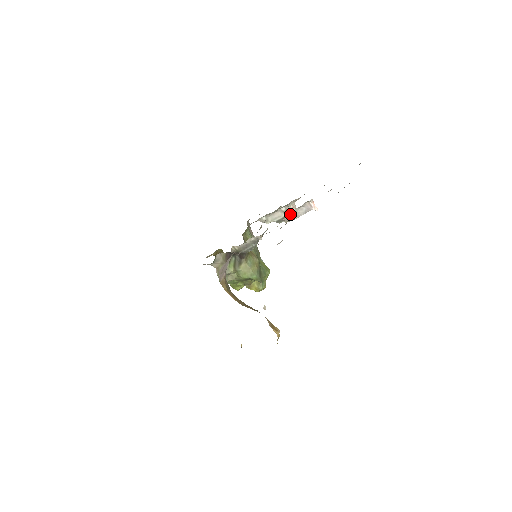
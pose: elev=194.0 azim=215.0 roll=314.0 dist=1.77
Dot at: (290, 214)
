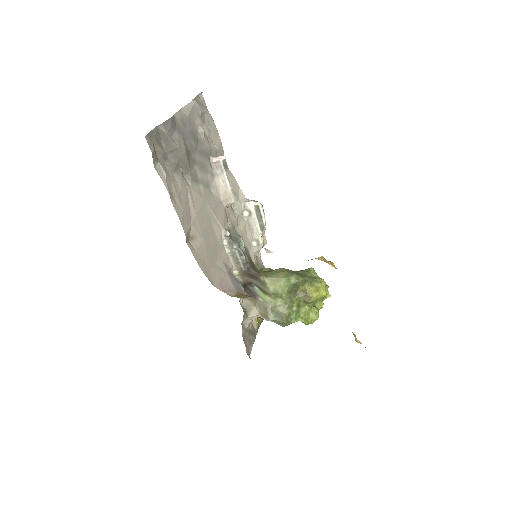
Dot at: (218, 189)
